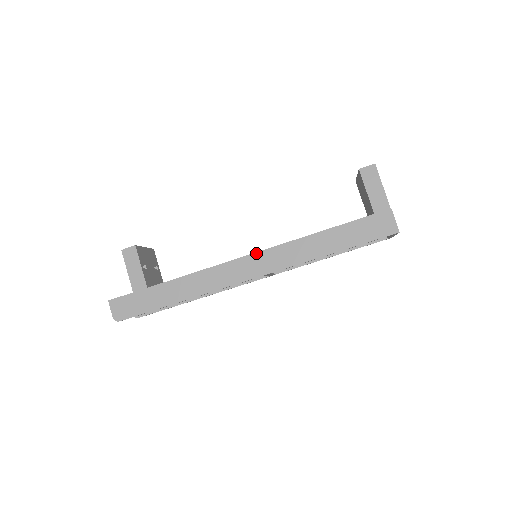
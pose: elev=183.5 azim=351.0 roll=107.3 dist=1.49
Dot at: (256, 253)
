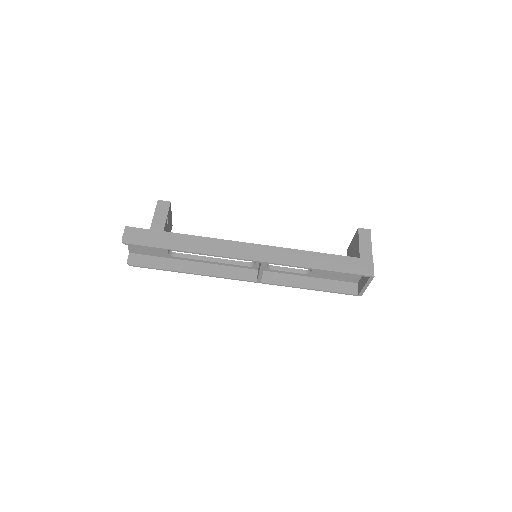
Dot at: (262, 245)
